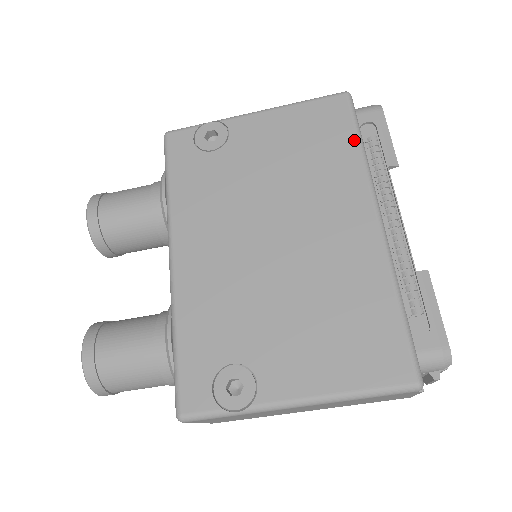
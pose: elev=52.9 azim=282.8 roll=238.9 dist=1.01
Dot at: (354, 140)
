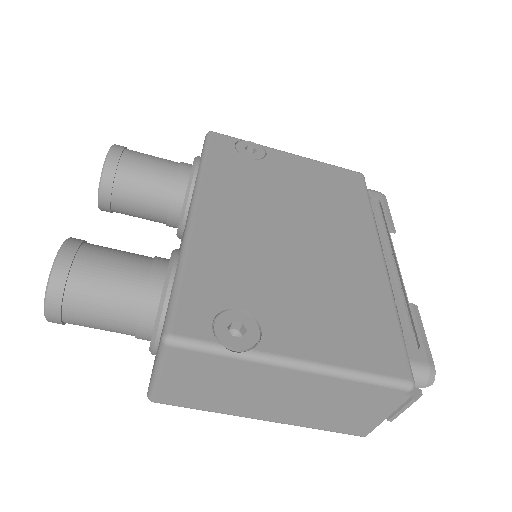
Dot at: (366, 201)
